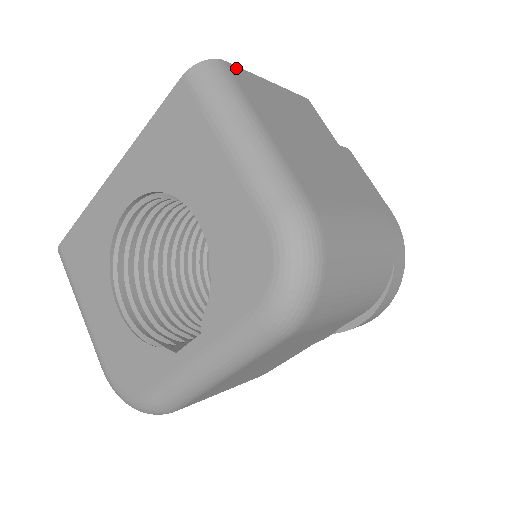
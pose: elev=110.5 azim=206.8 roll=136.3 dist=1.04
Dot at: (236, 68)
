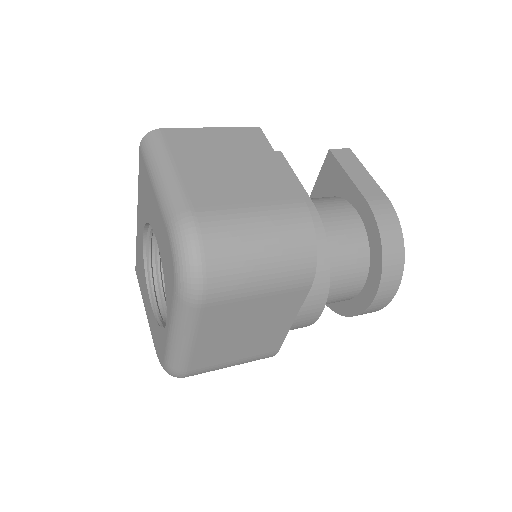
Dot at: (173, 130)
